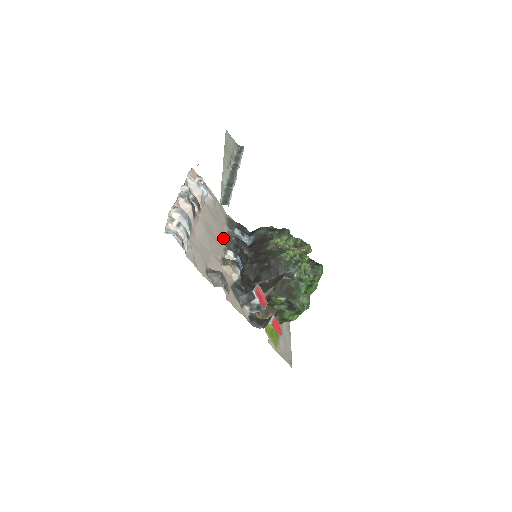
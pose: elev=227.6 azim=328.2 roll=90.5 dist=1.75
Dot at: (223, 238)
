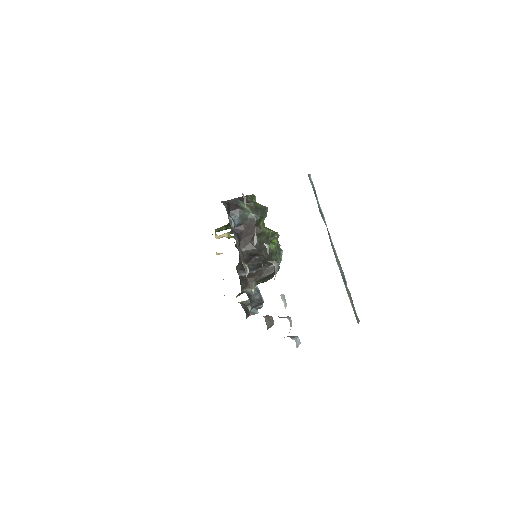
Dot at: occluded
